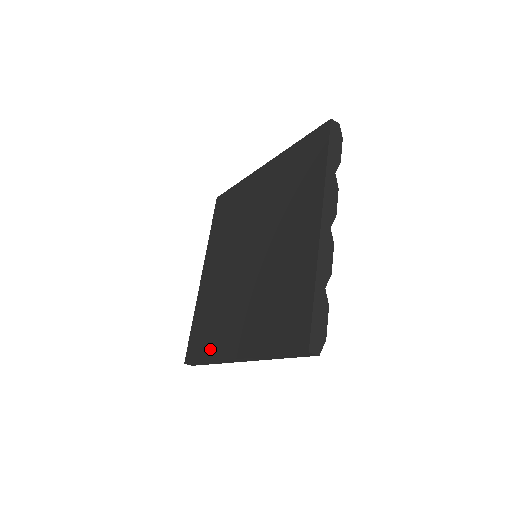
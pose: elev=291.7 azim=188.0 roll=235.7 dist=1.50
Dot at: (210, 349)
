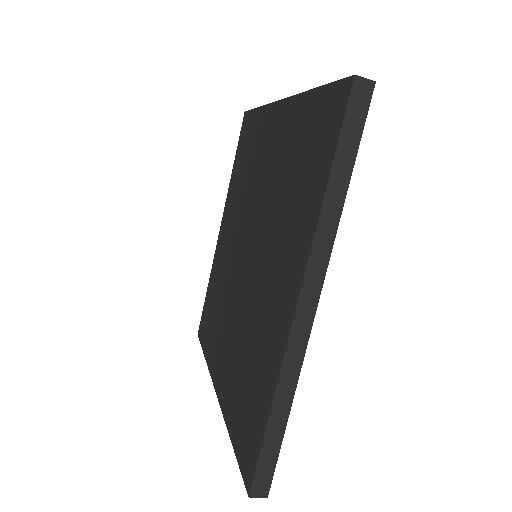
Dot at: (266, 385)
